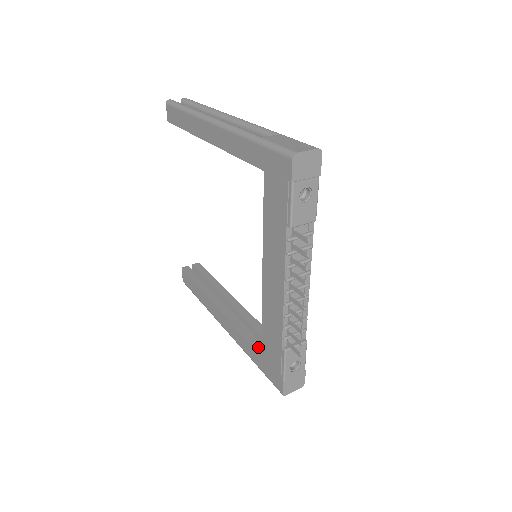
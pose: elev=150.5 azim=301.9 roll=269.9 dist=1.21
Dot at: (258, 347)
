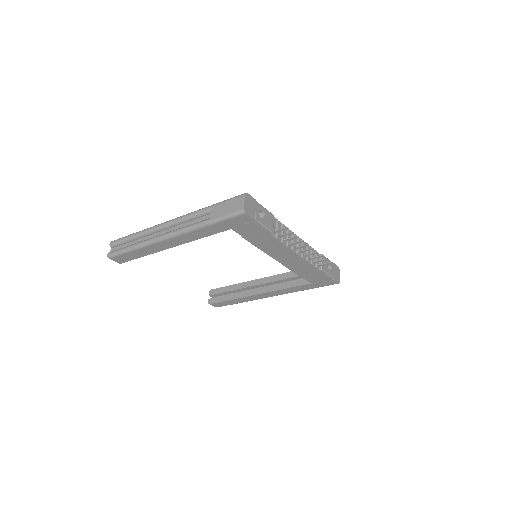
Dot at: (302, 283)
